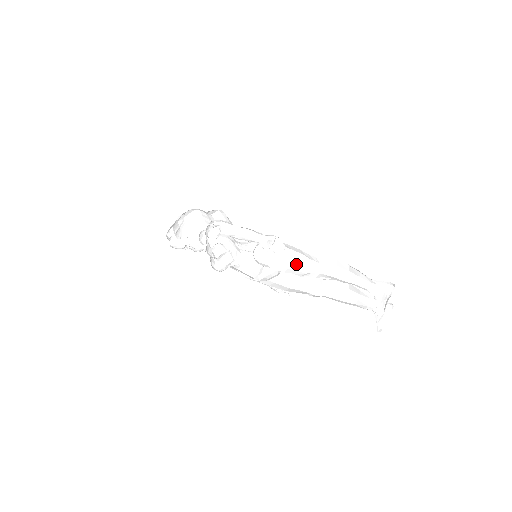
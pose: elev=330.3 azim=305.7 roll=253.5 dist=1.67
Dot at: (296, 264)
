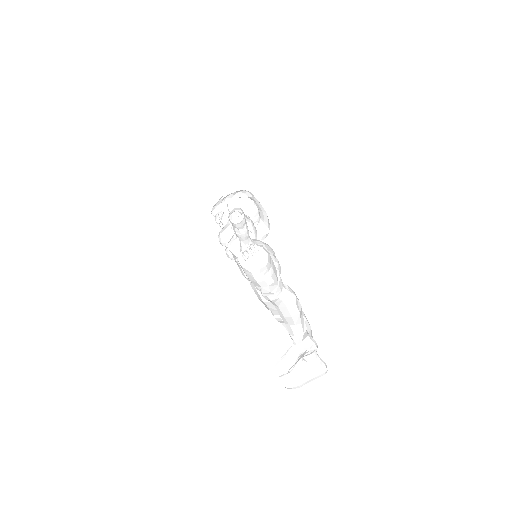
Dot at: (273, 278)
